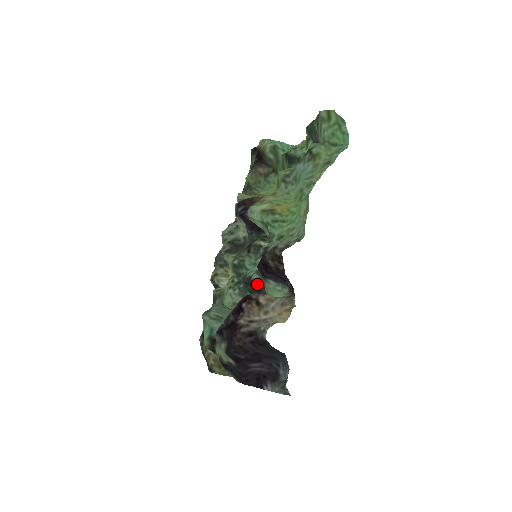
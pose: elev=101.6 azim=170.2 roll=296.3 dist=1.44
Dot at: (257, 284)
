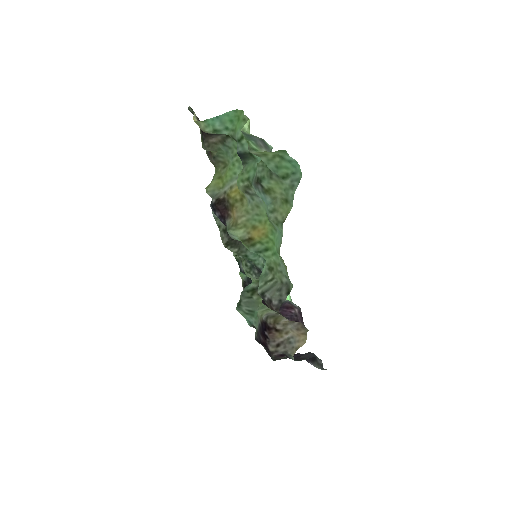
Dot at: occluded
